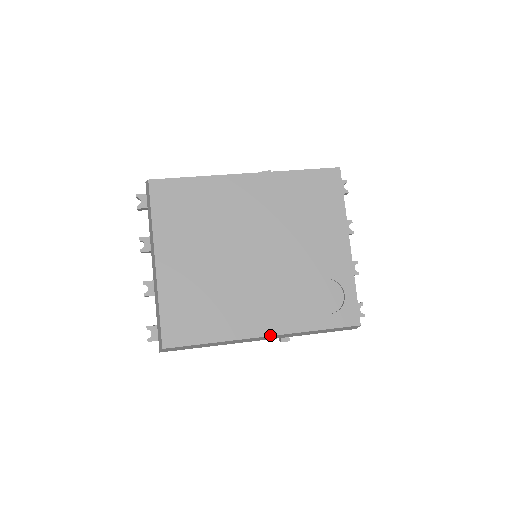
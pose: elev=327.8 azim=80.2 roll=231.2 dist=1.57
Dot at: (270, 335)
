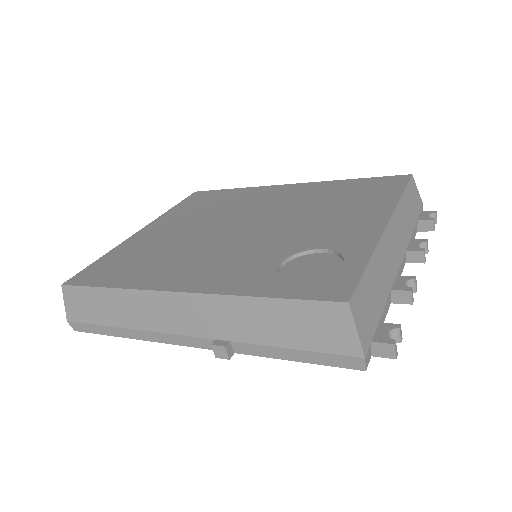
Dot at: (185, 291)
